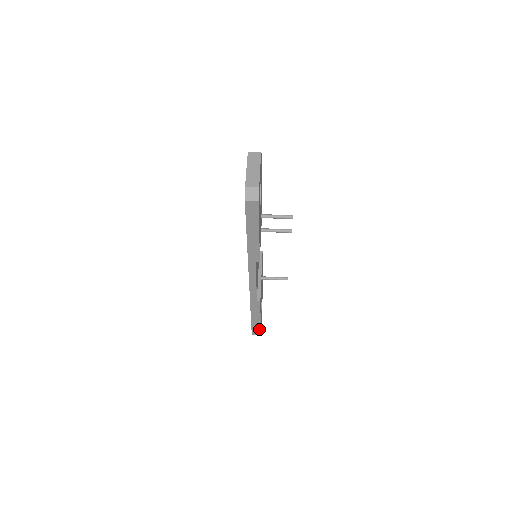
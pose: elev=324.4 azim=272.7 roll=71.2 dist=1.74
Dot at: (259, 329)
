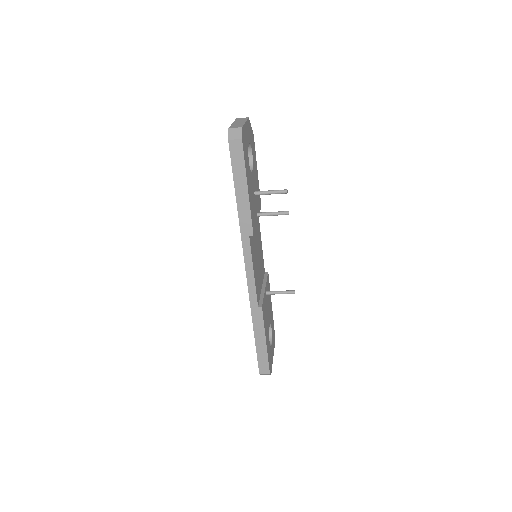
Dot at: (267, 362)
